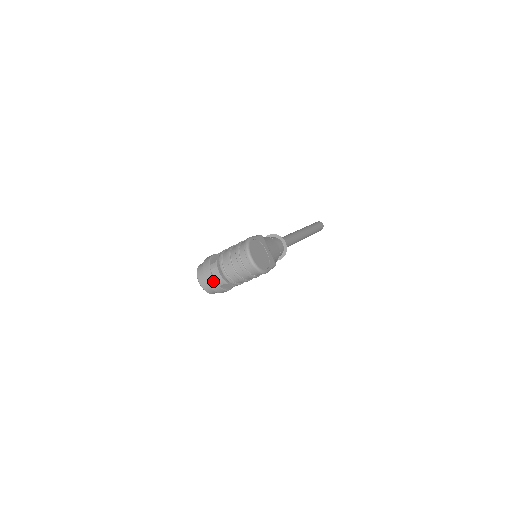
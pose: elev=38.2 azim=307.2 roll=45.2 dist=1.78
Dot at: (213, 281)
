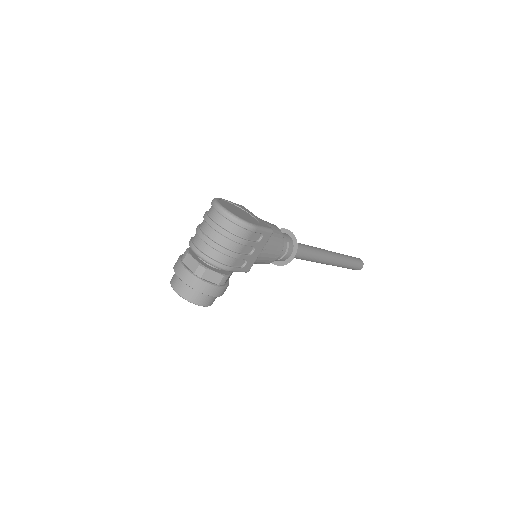
Dot at: (188, 273)
